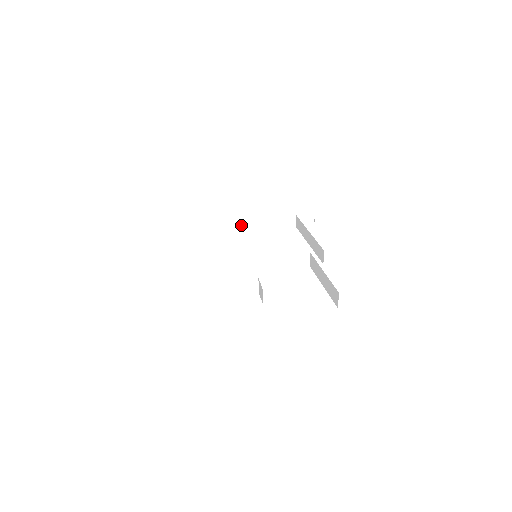
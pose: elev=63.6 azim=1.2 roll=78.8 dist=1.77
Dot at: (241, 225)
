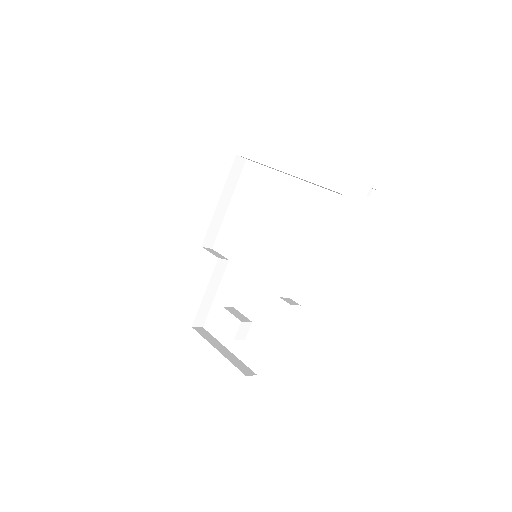
Dot at: occluded
